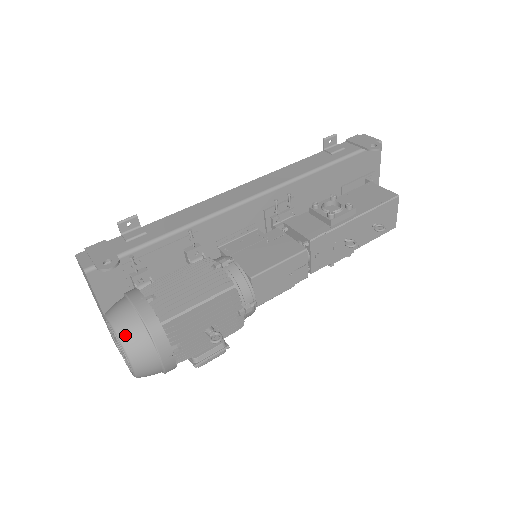
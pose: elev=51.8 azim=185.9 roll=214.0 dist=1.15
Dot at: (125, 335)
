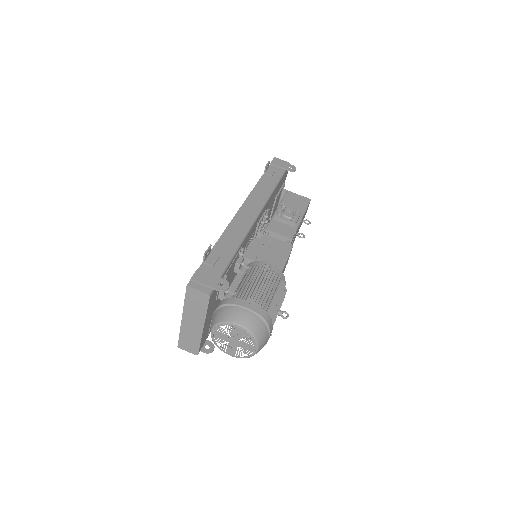
Dot at: (255, 329)
